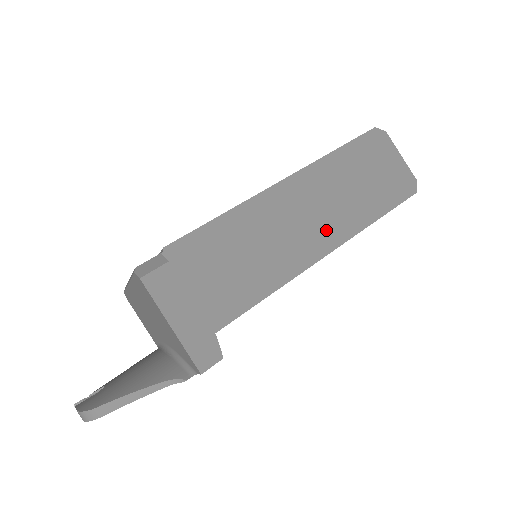
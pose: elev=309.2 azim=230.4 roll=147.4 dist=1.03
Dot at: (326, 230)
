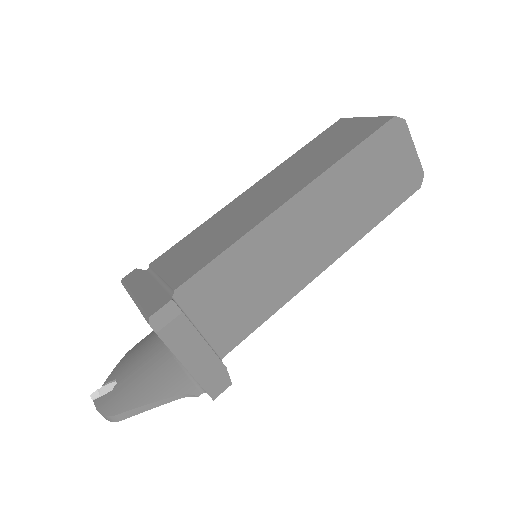
Dot at: (329, 243)
